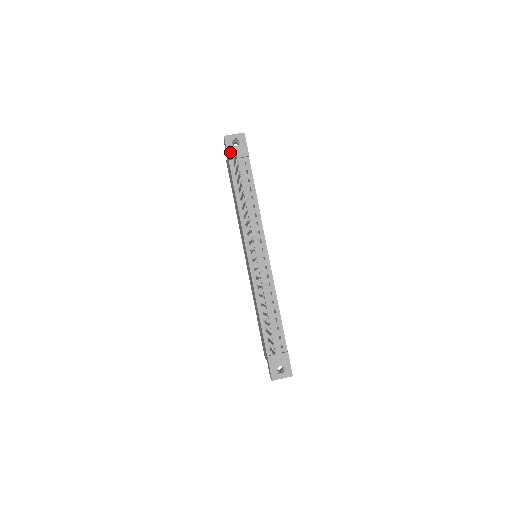
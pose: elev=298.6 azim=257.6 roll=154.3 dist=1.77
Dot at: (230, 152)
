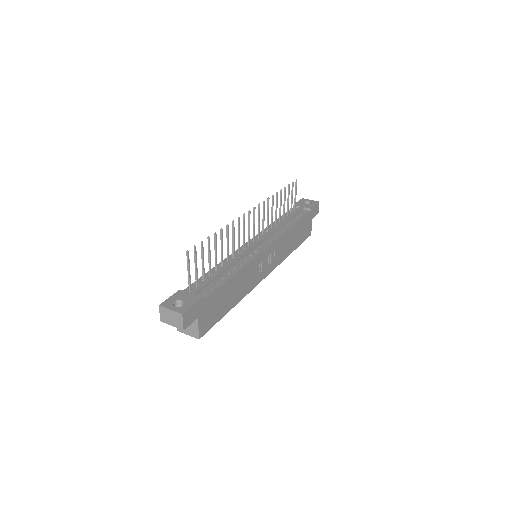
Dot at: (298, 203)
